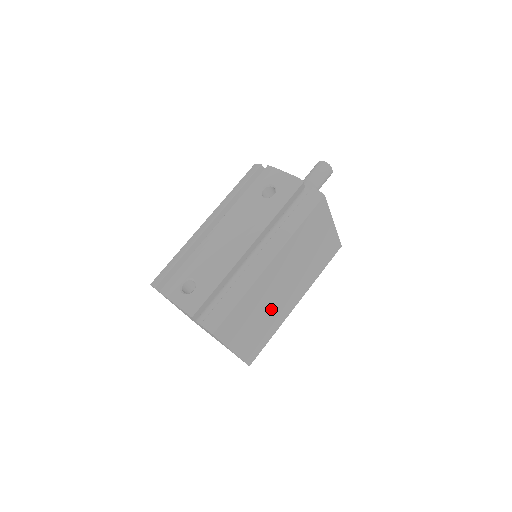
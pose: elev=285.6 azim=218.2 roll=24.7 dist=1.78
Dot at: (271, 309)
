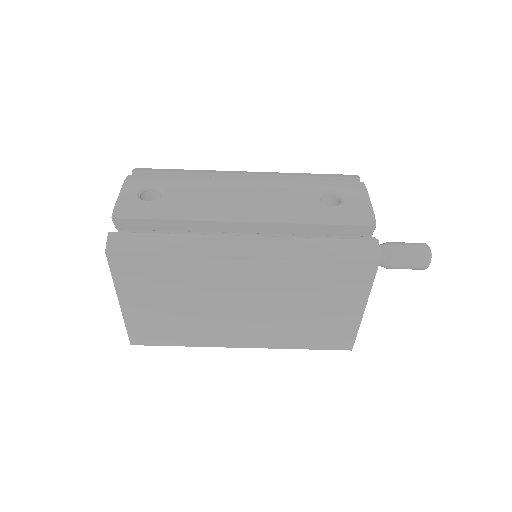
Dot at: (204, 313)
